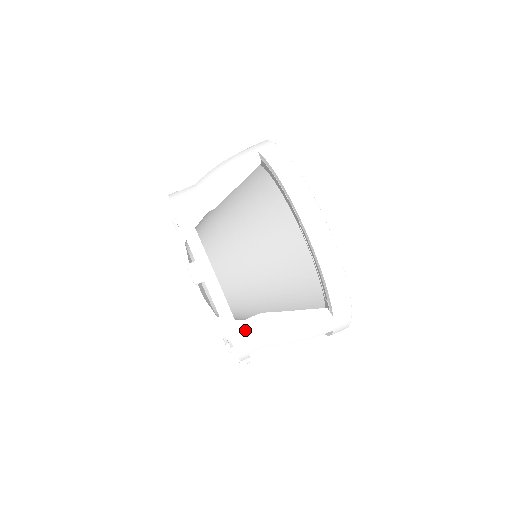
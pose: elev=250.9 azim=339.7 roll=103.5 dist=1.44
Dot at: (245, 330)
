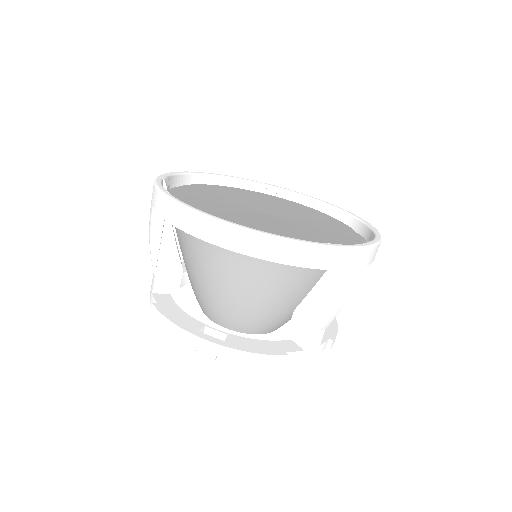
Dot at: (295, 337)
